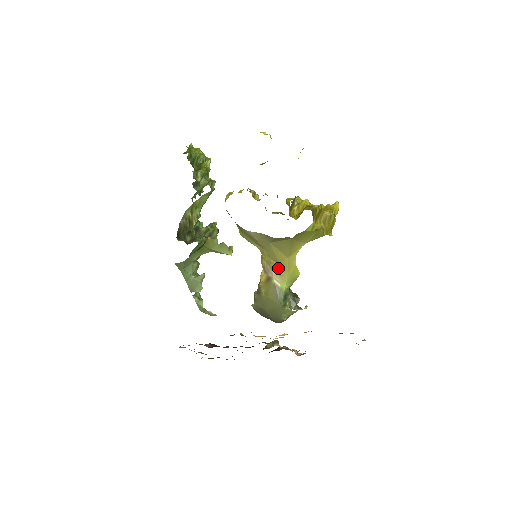
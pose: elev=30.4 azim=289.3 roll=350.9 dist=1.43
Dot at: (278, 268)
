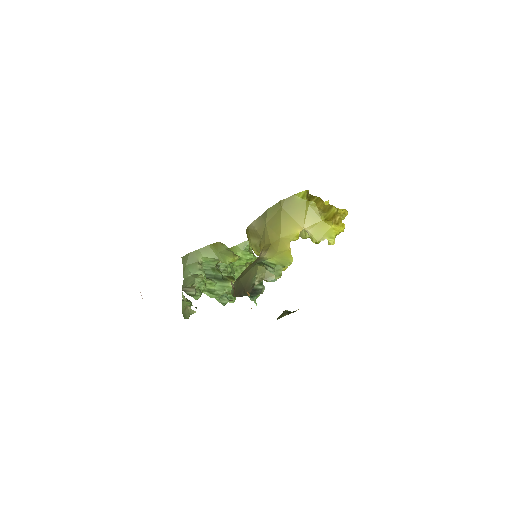
Dot at: (268, 247)
